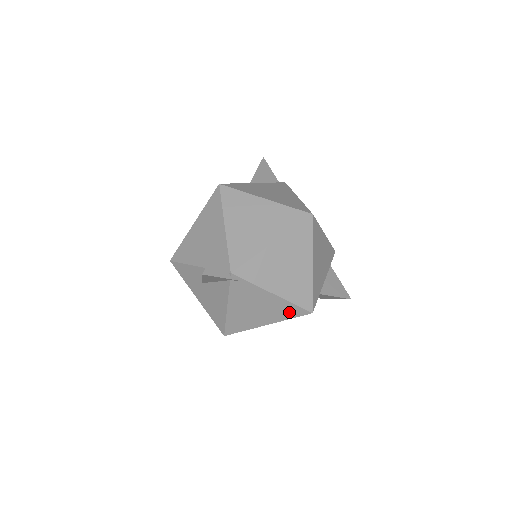
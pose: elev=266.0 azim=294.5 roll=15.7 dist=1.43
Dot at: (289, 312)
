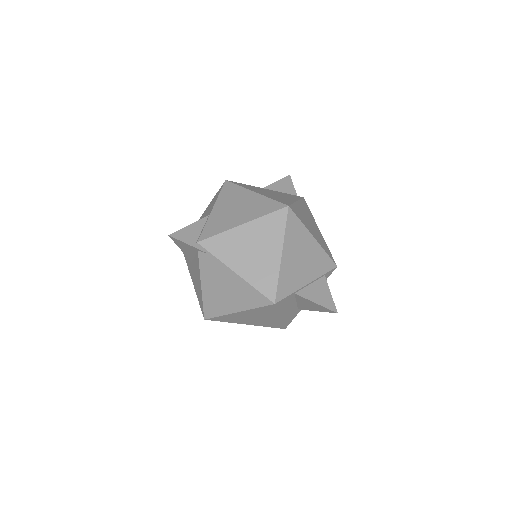
Dot at: (253, 299)
